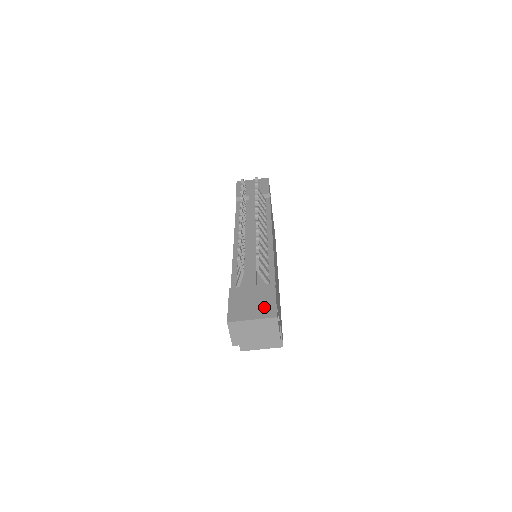
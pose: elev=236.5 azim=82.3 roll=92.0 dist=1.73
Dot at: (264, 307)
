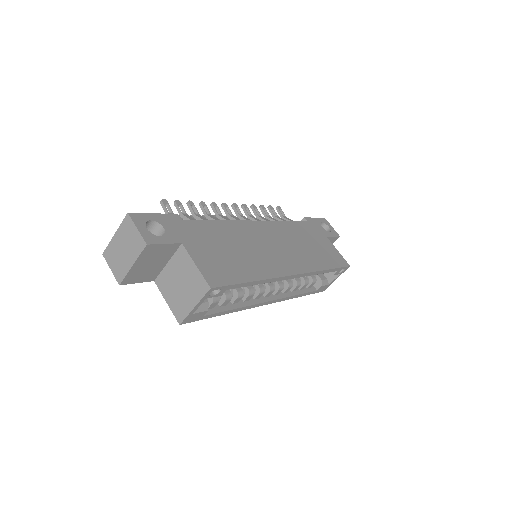
Dot at: occluded
